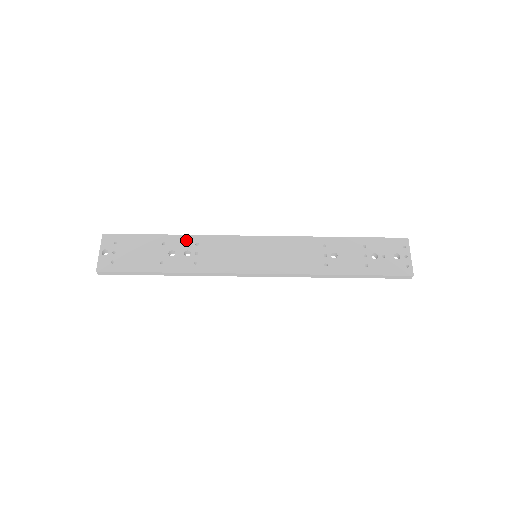
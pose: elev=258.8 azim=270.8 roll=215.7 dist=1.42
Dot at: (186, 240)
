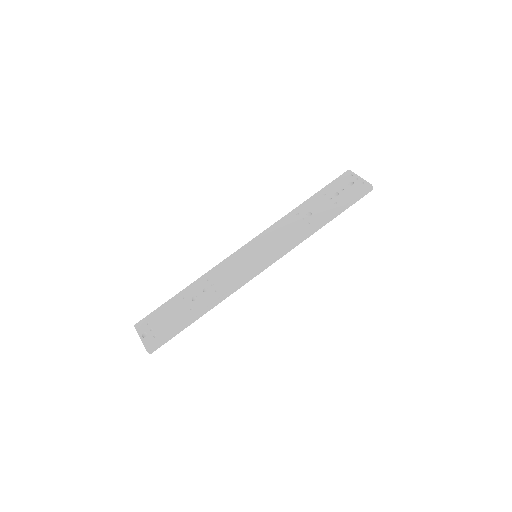
Dot at: (198, 283)
